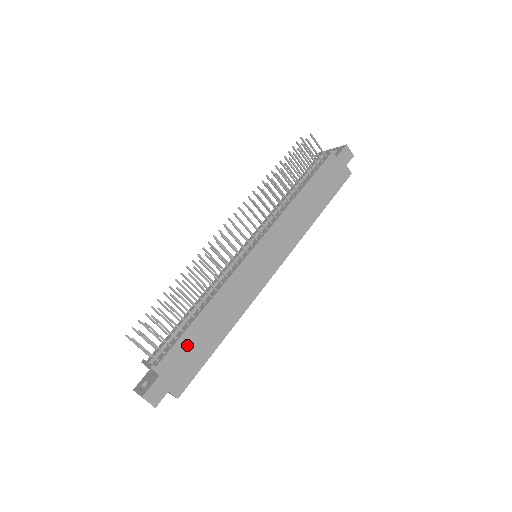
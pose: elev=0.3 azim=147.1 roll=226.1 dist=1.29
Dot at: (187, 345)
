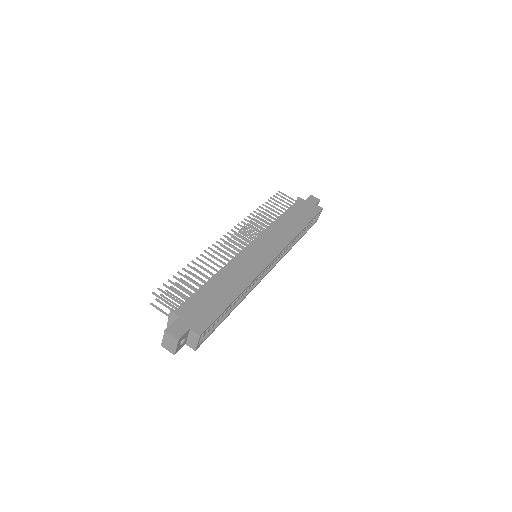
Dot at: (202, 298)
